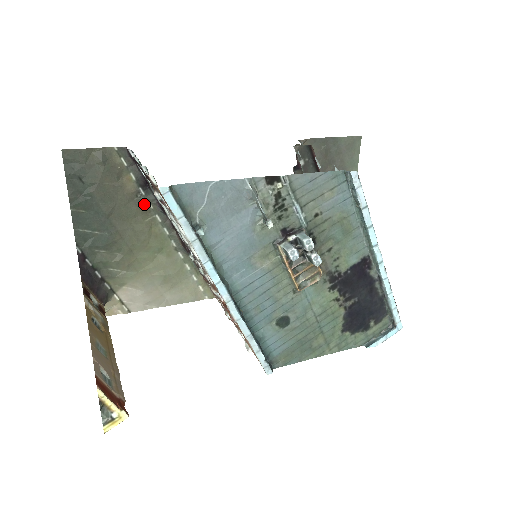
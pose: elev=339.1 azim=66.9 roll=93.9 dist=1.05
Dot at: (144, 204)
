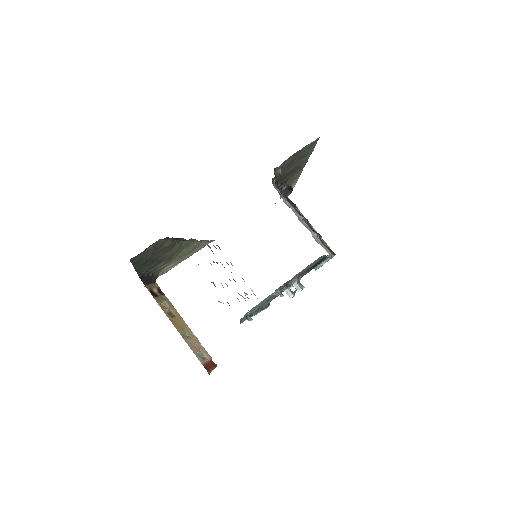
Dot at: occluded
